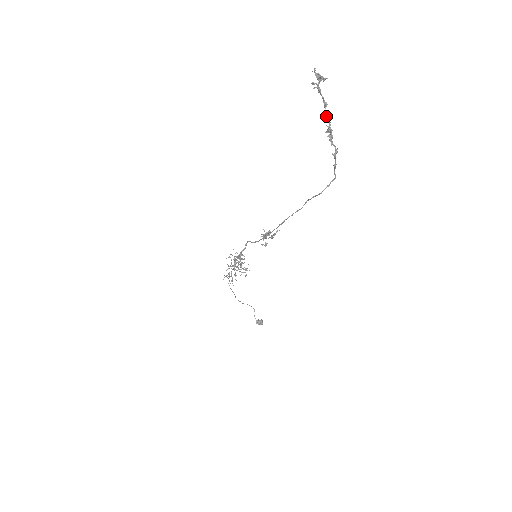
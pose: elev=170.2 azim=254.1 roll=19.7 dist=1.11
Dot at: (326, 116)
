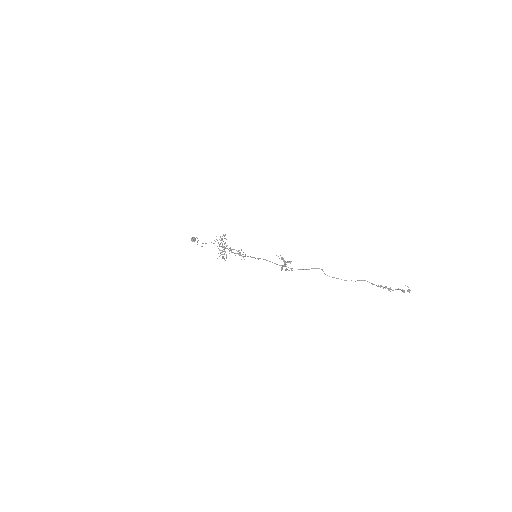
Dot at: occluded
